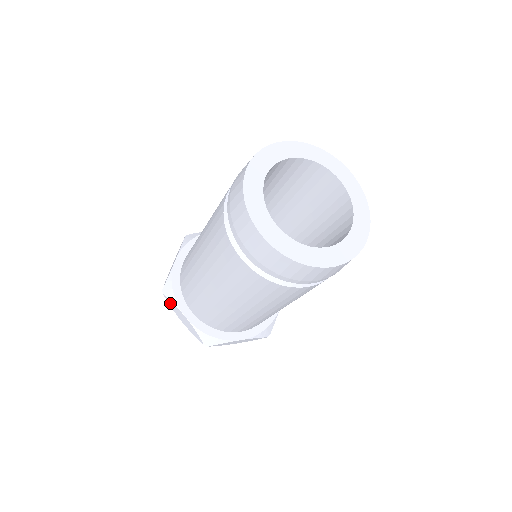
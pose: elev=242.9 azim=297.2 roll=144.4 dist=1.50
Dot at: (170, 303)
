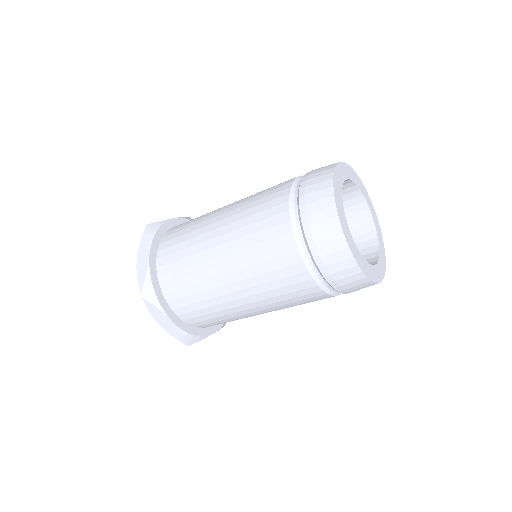
Dot at: (150, 307)
